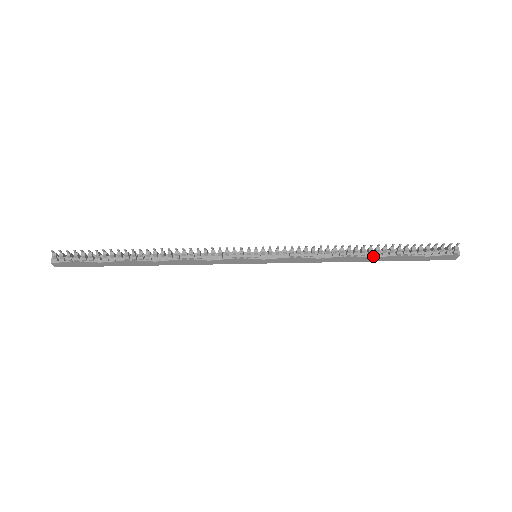
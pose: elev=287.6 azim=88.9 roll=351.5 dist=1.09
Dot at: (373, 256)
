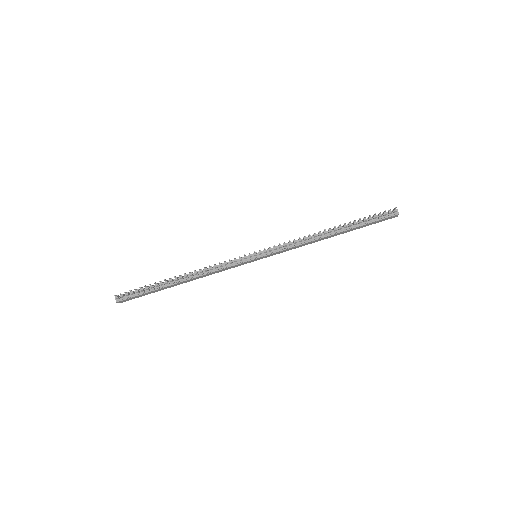
Dot at: (338, 233)
